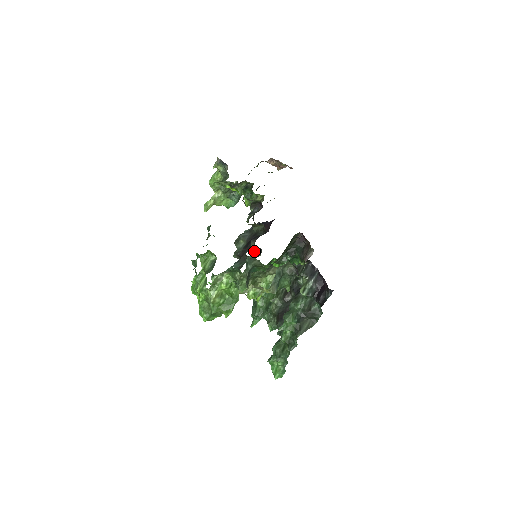
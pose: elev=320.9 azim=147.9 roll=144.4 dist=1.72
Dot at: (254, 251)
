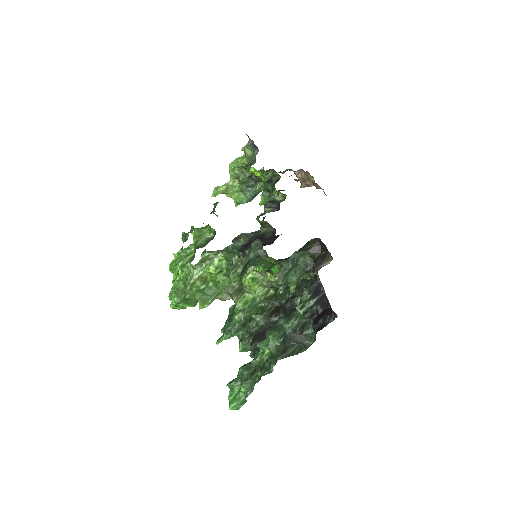
Dot at: occluded
